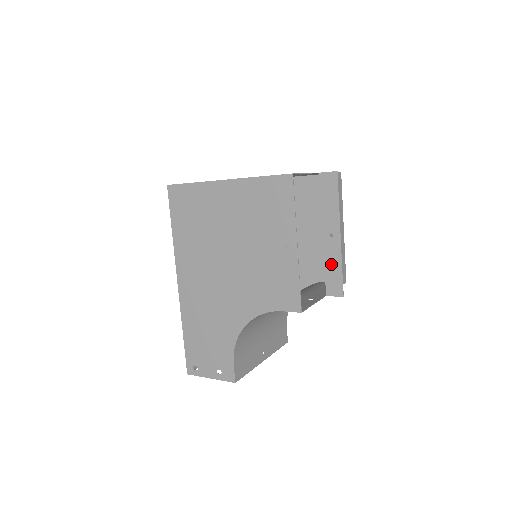
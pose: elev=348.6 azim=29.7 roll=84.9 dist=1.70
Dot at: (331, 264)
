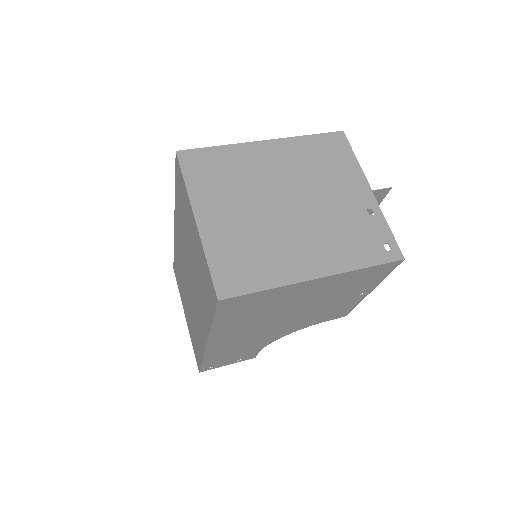
Dot at: occluded
